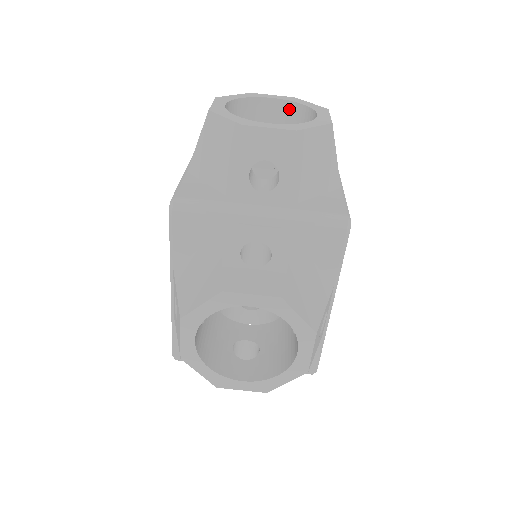
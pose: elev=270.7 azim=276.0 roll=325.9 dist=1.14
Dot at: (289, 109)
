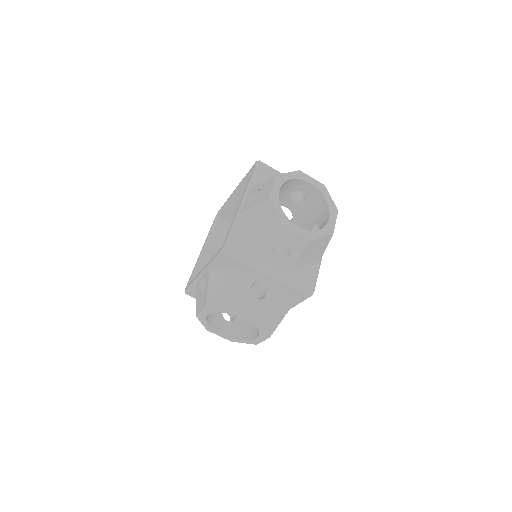
Dot at: (317, 194)
